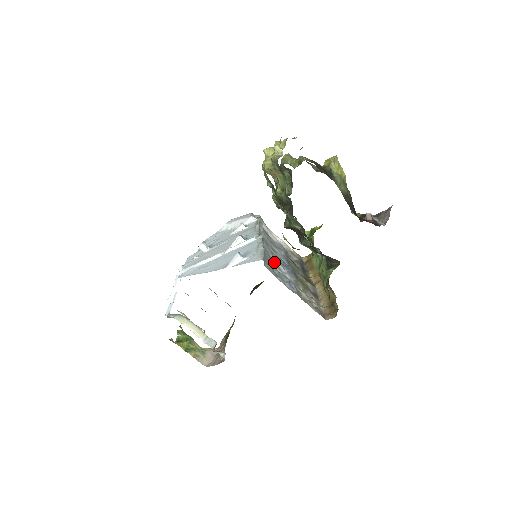
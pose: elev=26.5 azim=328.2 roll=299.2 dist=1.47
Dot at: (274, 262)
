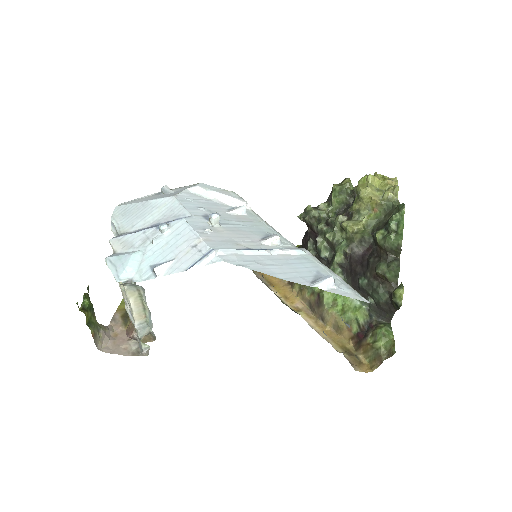
Dot at: occluded
